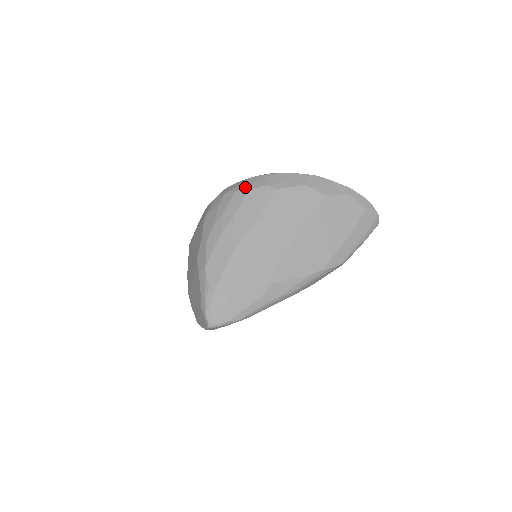
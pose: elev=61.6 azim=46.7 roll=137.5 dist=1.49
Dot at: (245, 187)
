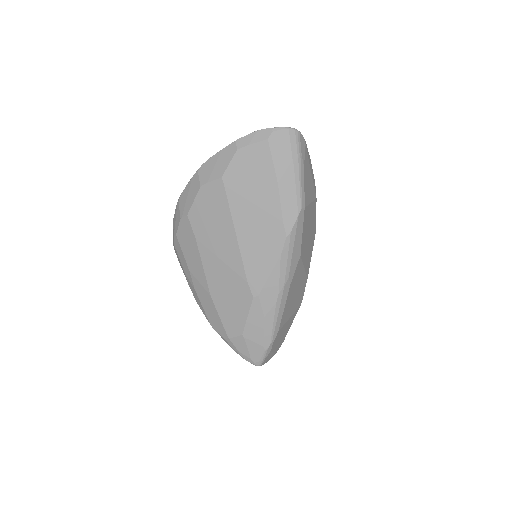
Dot at: (174, 234)
